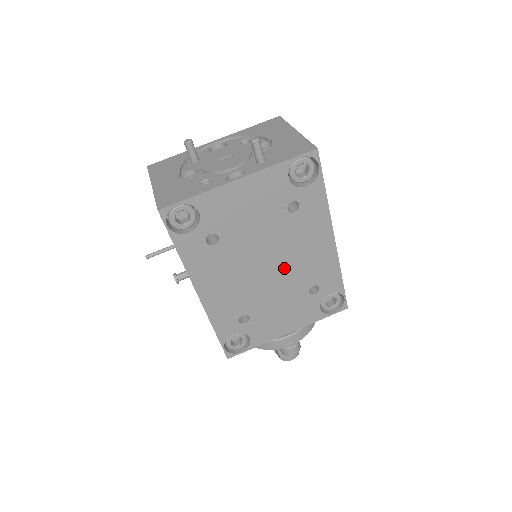
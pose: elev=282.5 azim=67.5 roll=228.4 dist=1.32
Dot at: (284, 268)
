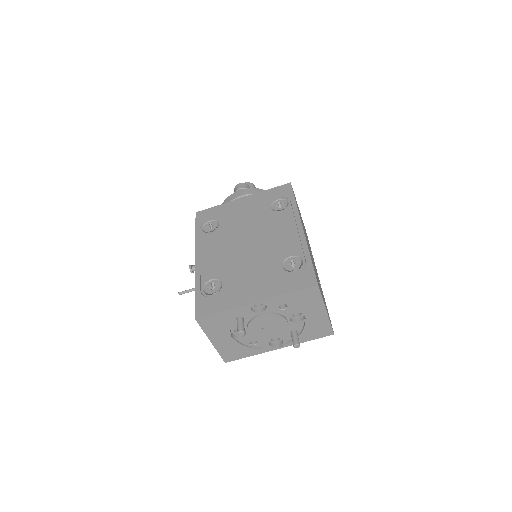
Dot at: occluded
